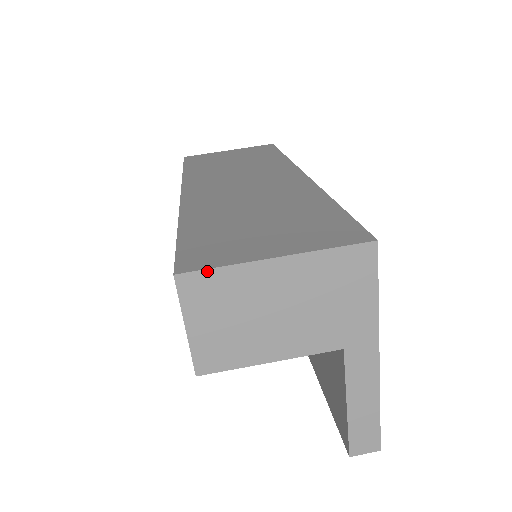
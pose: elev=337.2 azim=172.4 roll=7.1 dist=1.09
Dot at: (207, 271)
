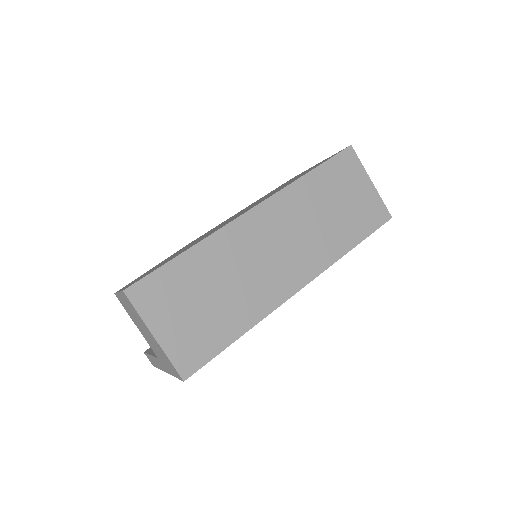
Dot at: (133, 305)
